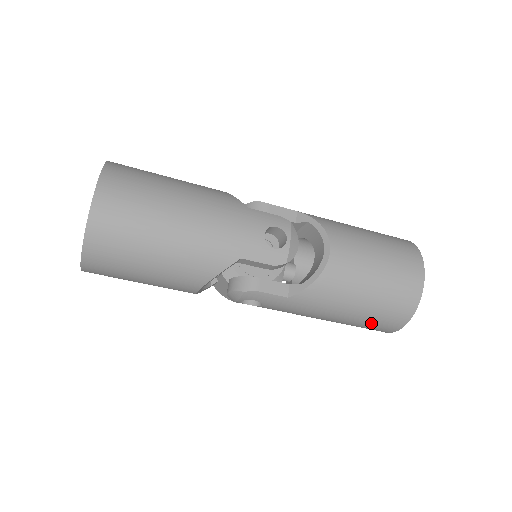
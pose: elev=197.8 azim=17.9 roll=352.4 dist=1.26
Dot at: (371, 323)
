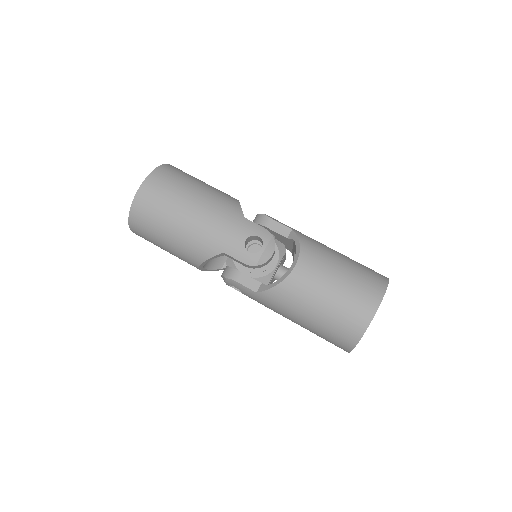
Dot at: (325, 337)
